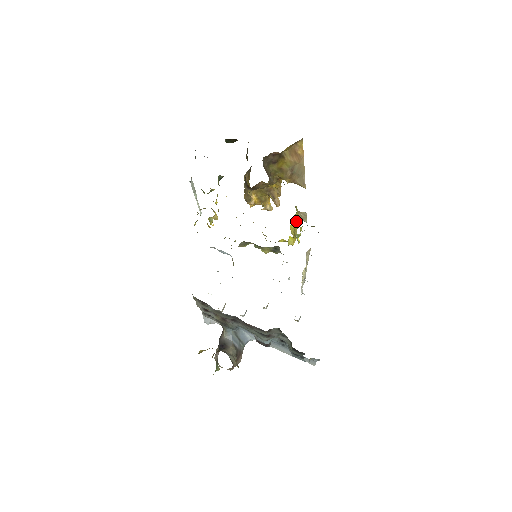
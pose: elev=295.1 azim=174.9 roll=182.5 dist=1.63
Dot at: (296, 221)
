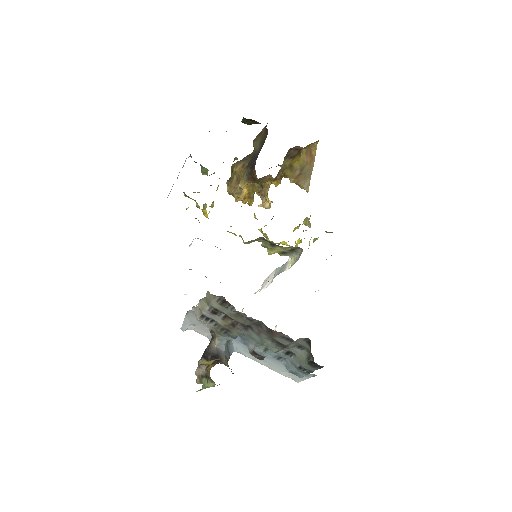
Dot at: (299, 224)
